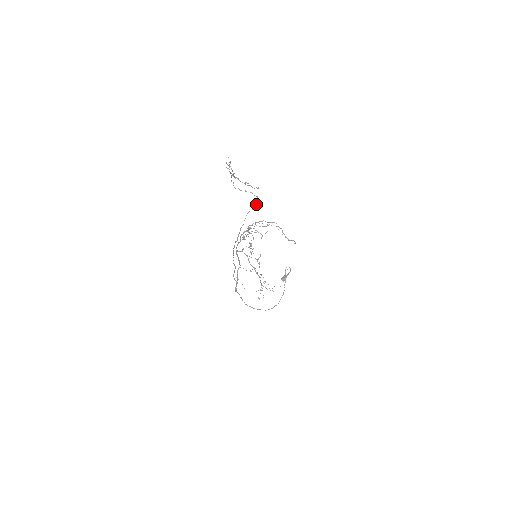
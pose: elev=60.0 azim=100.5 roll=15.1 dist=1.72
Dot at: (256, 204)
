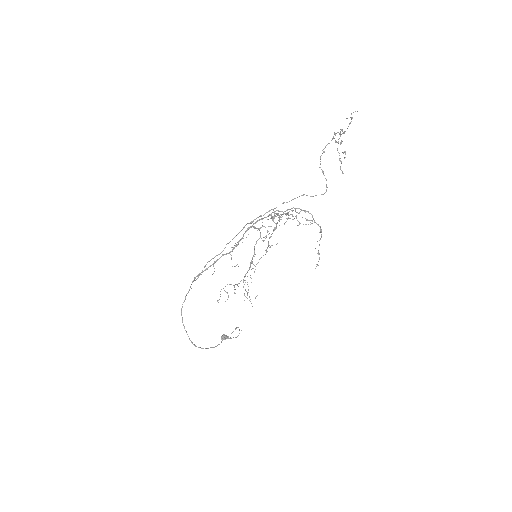
Dot at: occluded
